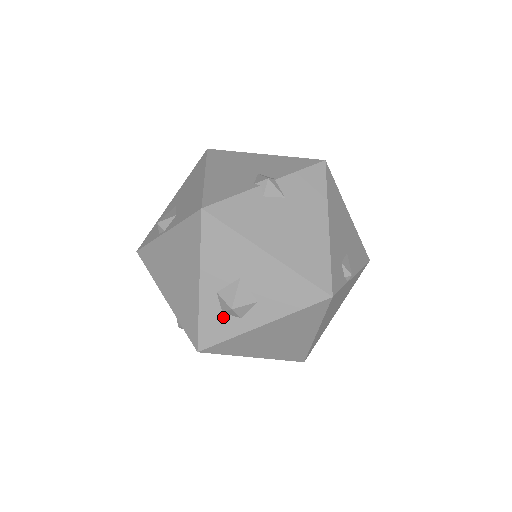
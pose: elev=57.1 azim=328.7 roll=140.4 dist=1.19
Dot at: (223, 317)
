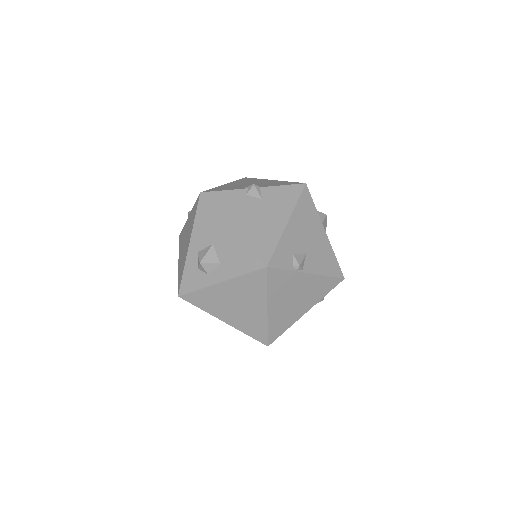
Dot at: (198, 272)
